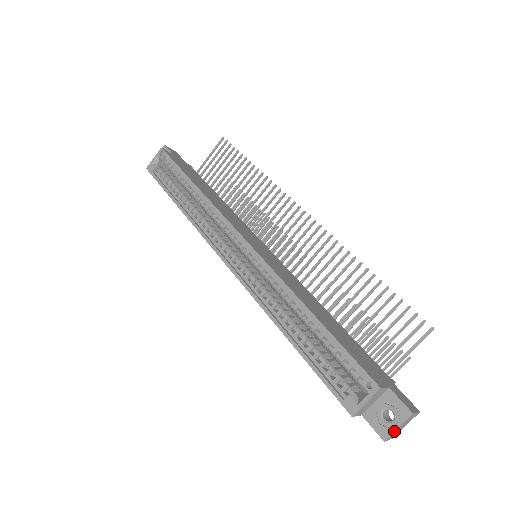
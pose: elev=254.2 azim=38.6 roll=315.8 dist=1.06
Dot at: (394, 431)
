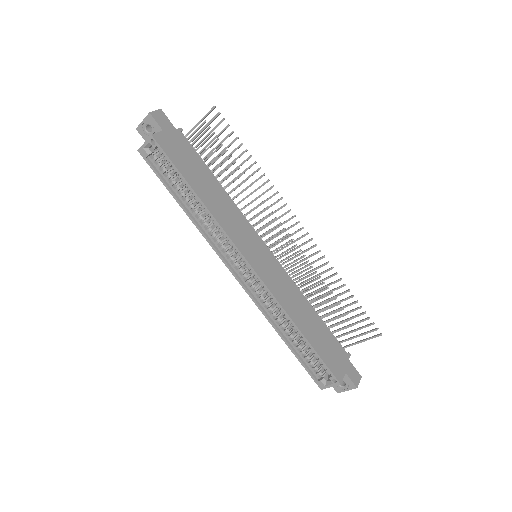
Dot at: (344, 391)
